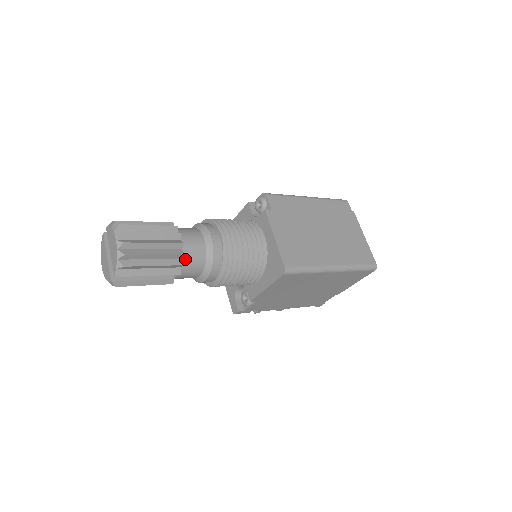
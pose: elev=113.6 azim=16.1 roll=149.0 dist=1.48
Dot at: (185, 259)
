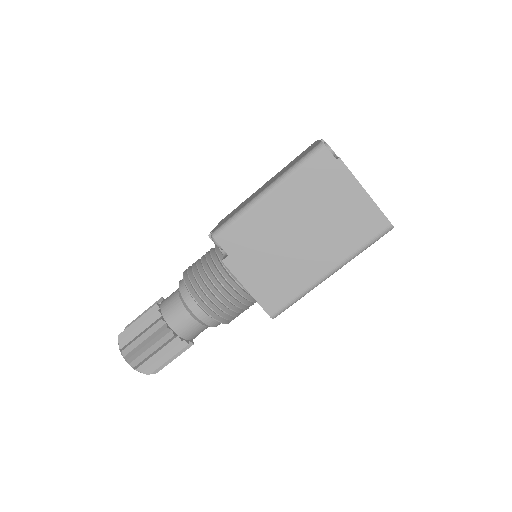
Dot at: (187, 337)
